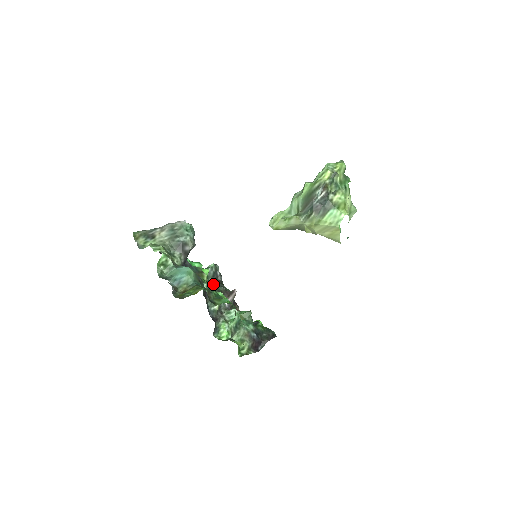
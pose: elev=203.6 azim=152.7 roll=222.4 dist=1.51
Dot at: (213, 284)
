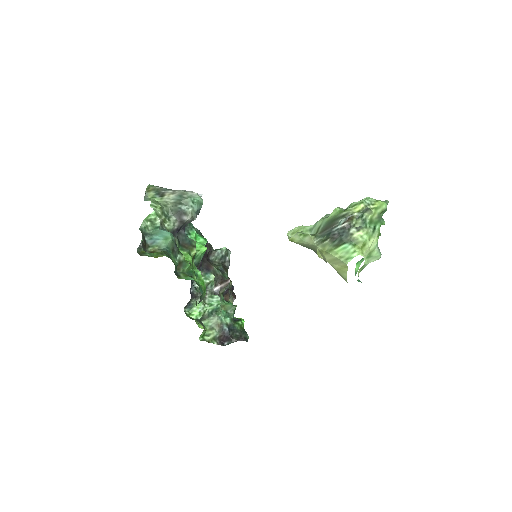
Dot at: (213, 265)
